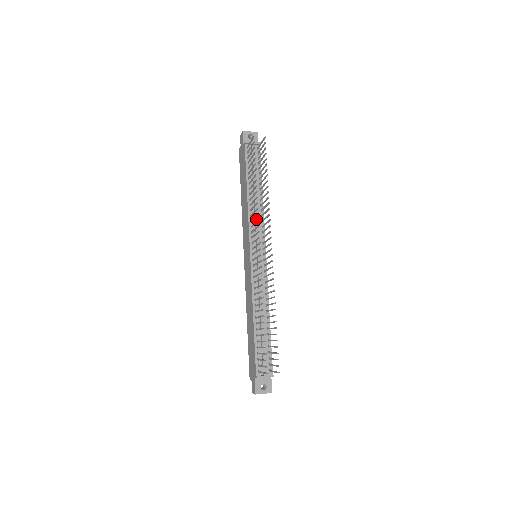
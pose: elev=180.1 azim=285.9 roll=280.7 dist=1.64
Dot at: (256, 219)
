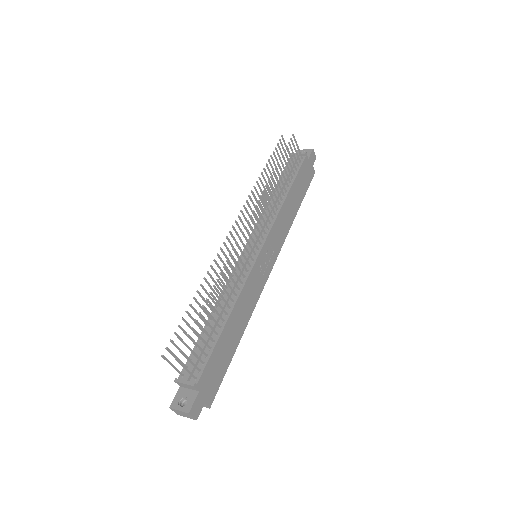
Dot at: occluded
